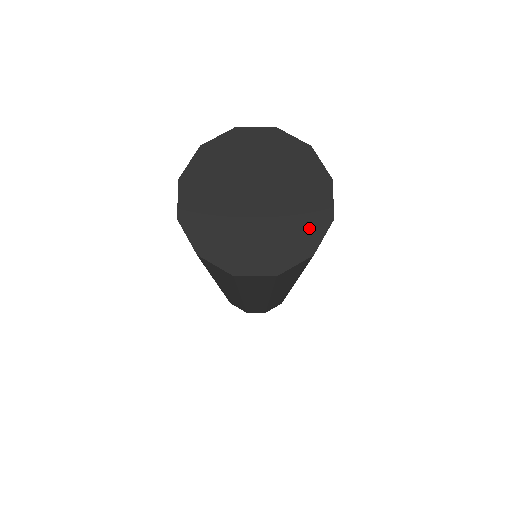
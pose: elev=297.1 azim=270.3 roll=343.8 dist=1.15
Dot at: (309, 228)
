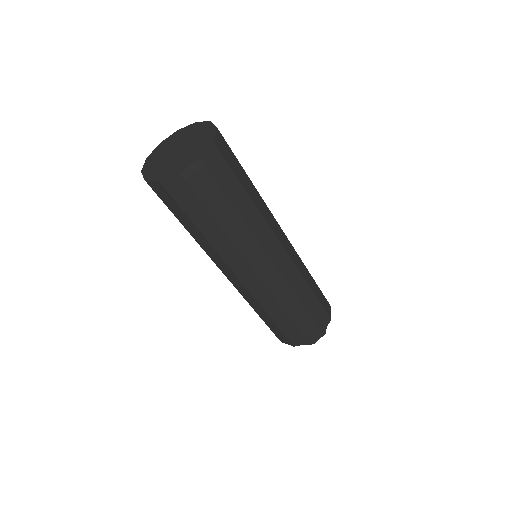
Dot at: (187, 162)
